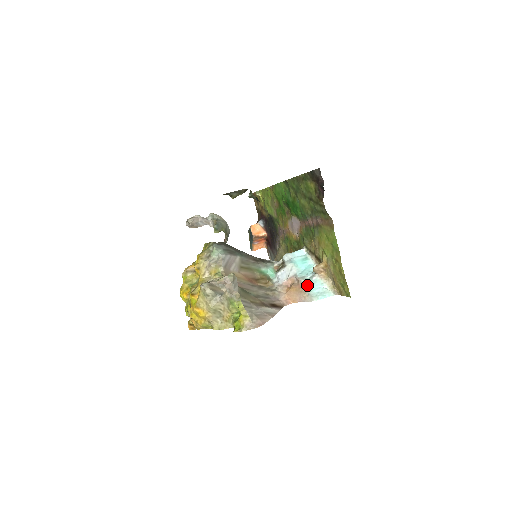
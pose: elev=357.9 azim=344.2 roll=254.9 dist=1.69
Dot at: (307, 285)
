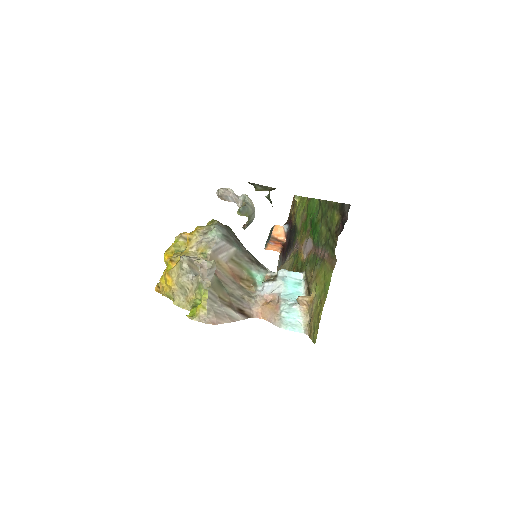
Dot at: (284, 309)
